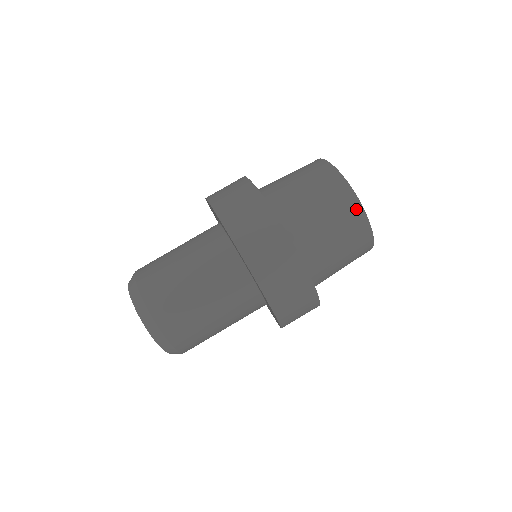
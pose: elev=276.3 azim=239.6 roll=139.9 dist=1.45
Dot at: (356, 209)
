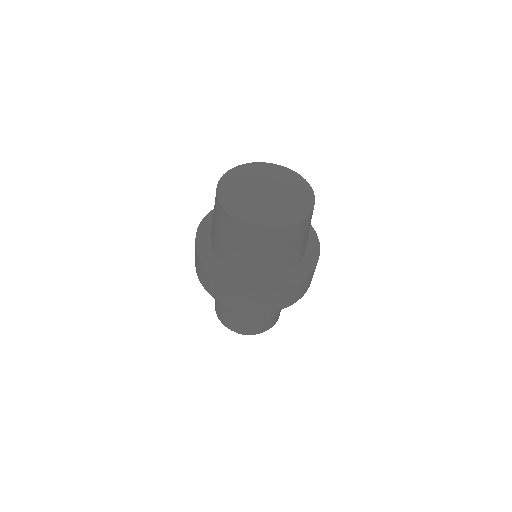
Dot at: (312, 213)
